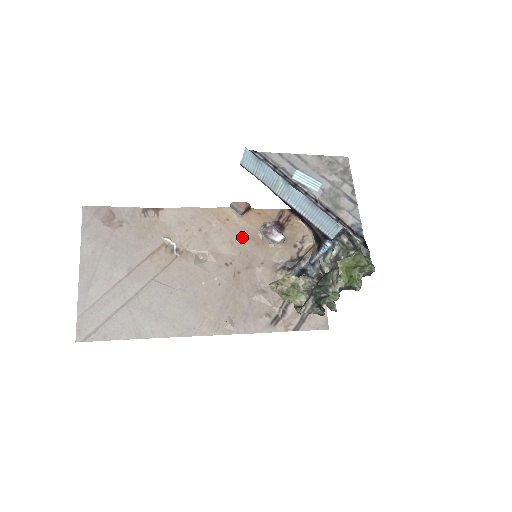
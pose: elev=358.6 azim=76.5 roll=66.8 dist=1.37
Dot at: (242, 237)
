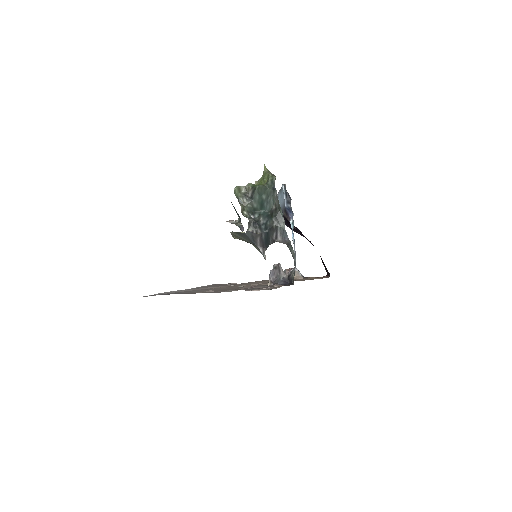
Dot at: occluded
